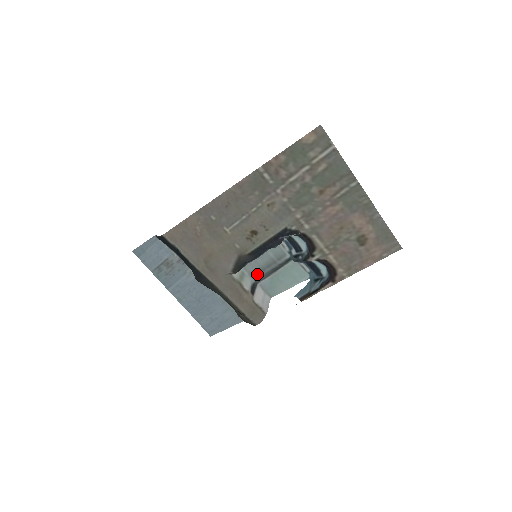
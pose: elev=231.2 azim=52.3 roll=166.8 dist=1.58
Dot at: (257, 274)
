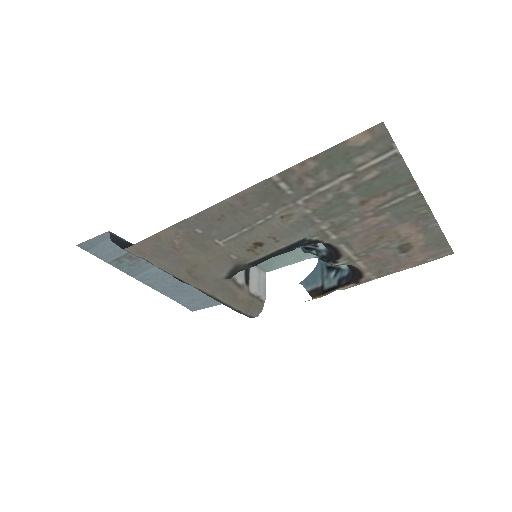
Dot at: occluded
